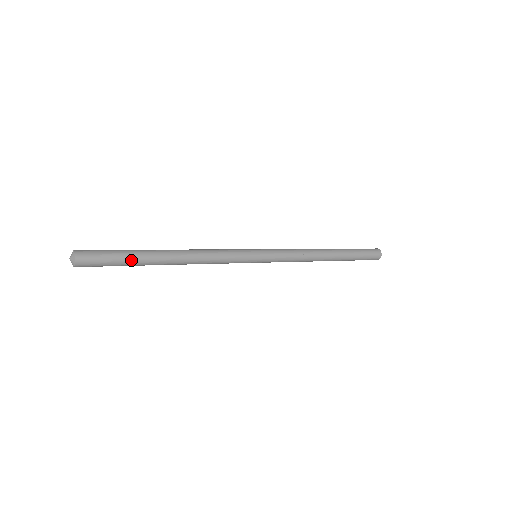
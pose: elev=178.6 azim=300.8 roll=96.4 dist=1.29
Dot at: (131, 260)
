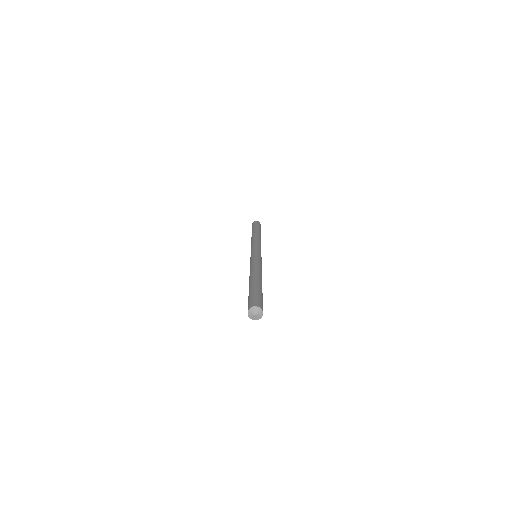
Dot at: occluded
